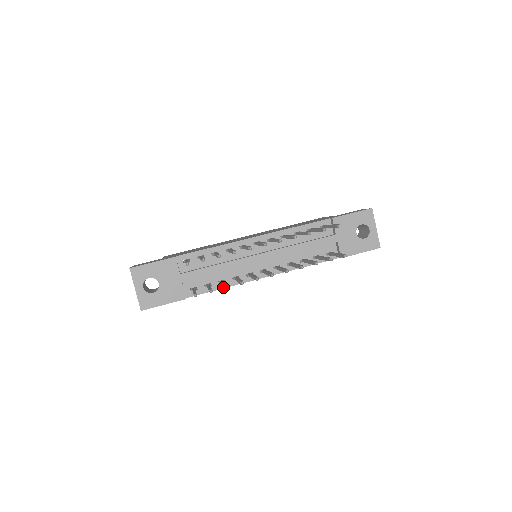
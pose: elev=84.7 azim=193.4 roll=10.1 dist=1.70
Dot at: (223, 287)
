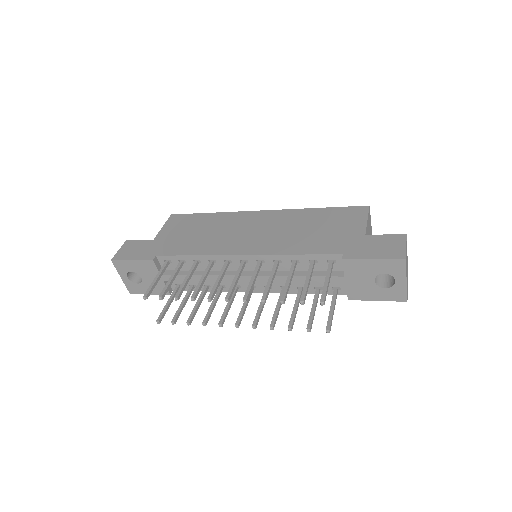
Dot at: (209, 290)
